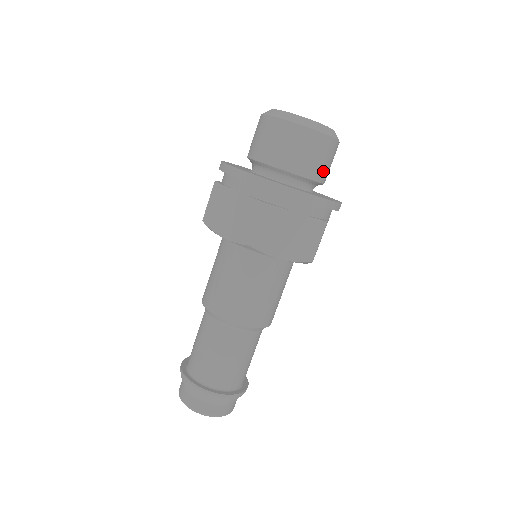
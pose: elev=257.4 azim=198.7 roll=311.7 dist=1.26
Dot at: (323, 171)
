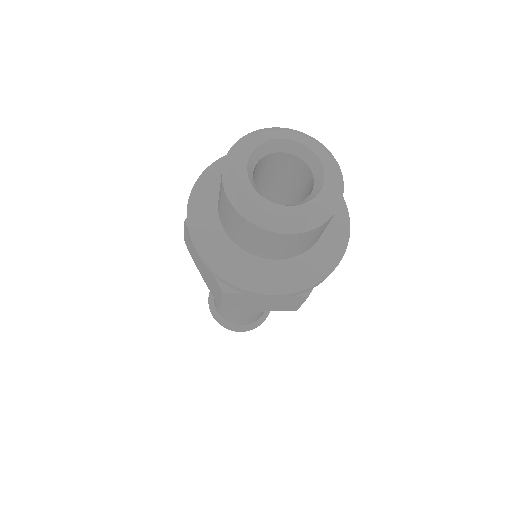
Dot at: occluded
